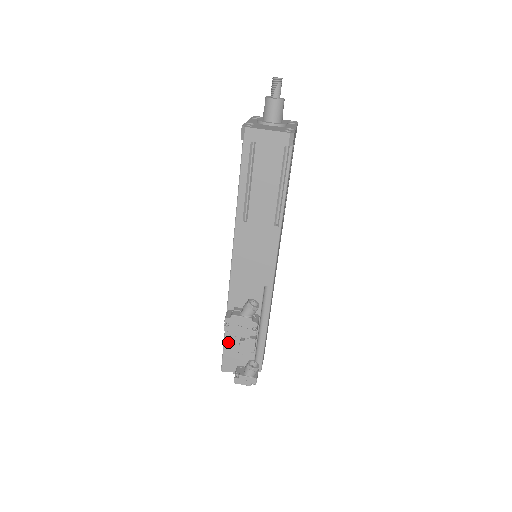
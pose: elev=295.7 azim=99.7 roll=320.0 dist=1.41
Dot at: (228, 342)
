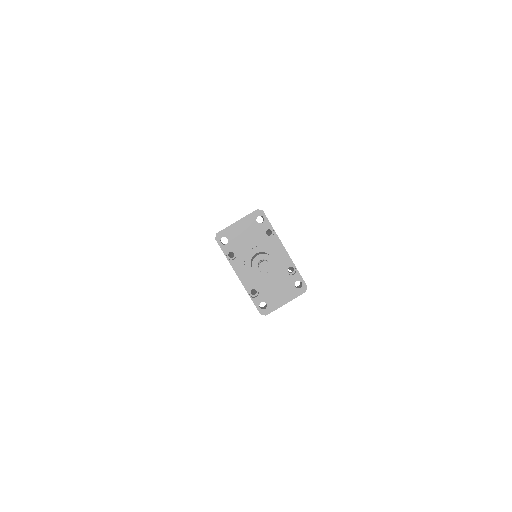
Dot at: occluded
